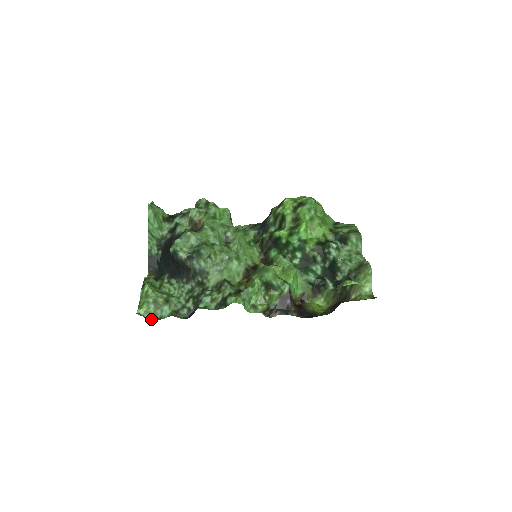
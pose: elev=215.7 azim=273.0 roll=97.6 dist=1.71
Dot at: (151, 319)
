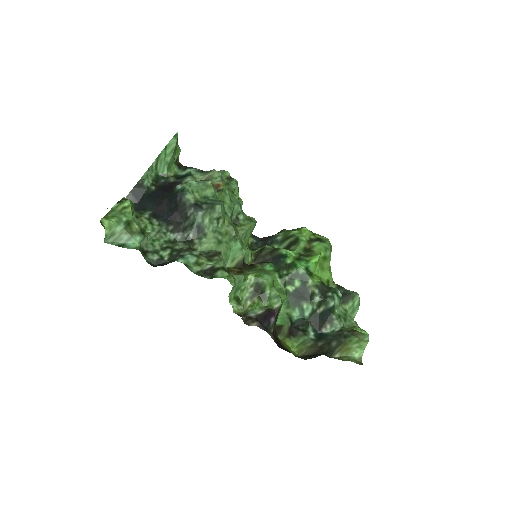
Dot at: (109, 240)
